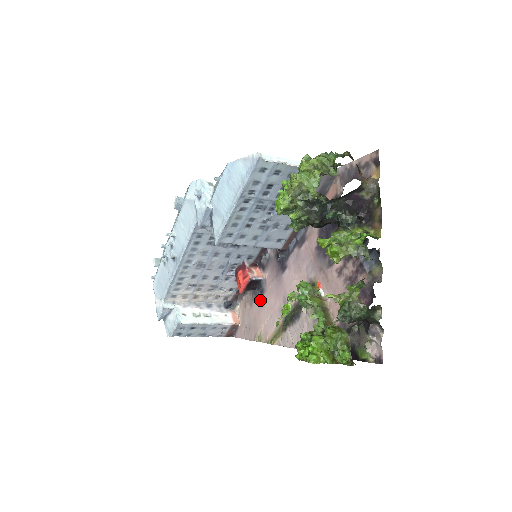
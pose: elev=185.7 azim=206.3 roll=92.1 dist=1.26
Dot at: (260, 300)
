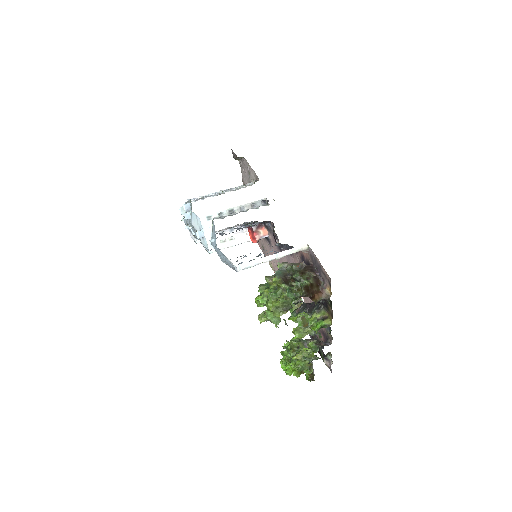
Dot at: (269, 246)
